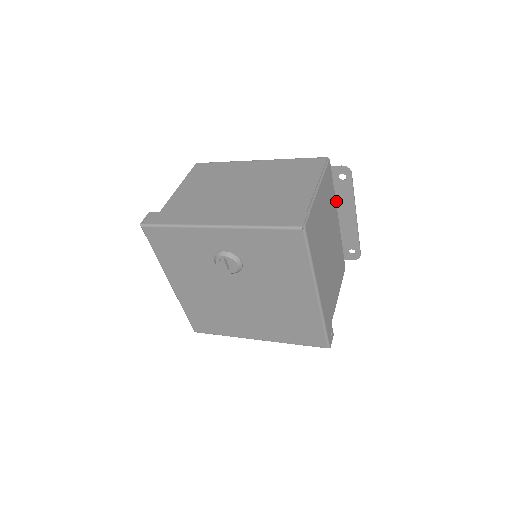
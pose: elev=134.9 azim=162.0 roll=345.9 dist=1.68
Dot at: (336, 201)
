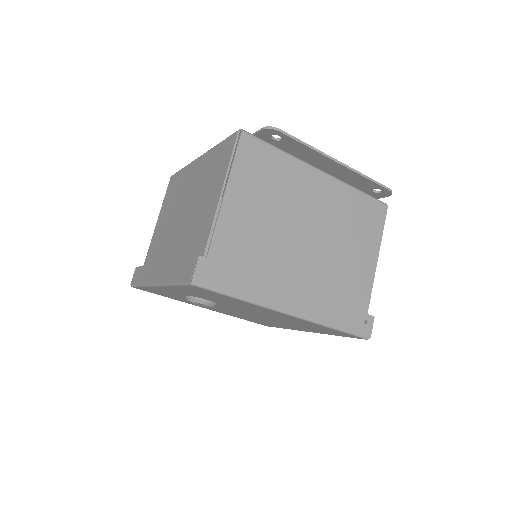
Dot at: (301, 158)
